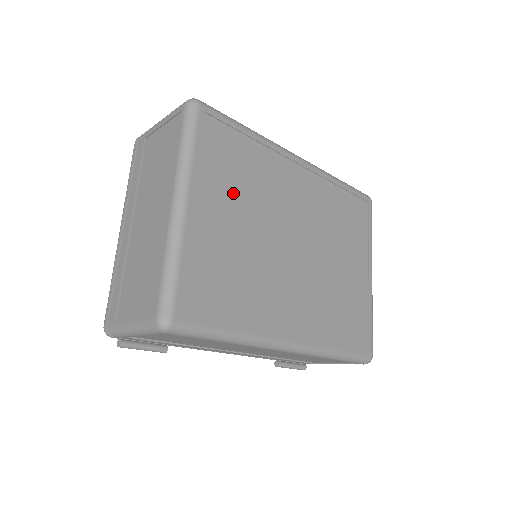
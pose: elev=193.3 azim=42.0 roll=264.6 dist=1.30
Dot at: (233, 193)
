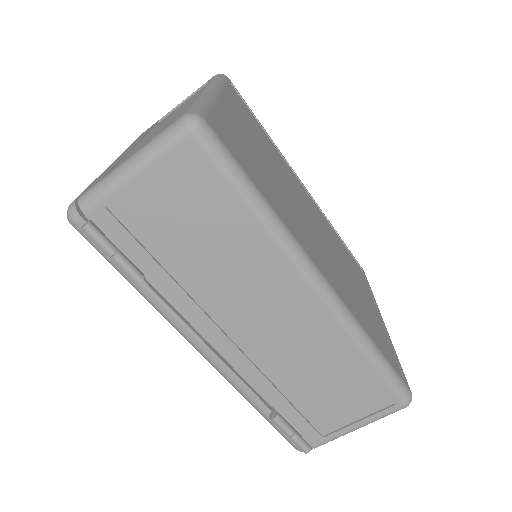
Dot at: (255, 135)
